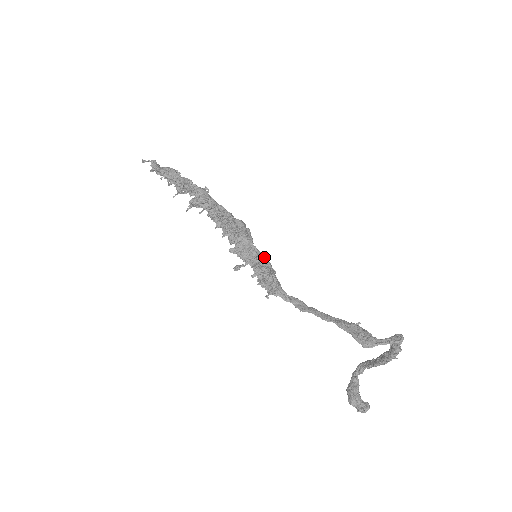
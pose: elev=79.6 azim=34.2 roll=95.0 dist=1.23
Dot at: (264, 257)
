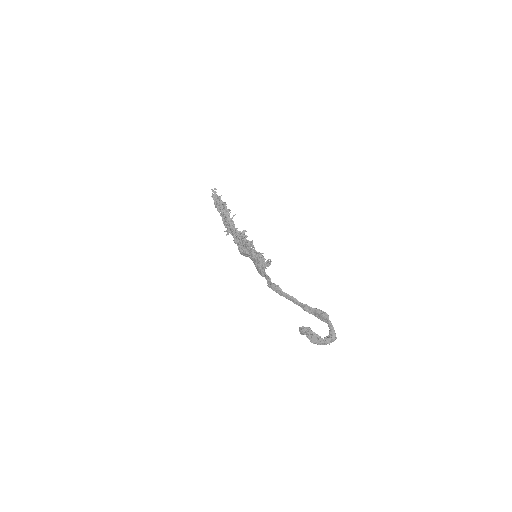
Dot at: occluded
